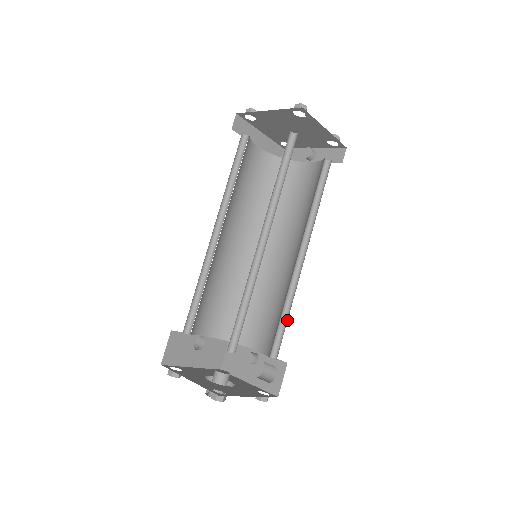
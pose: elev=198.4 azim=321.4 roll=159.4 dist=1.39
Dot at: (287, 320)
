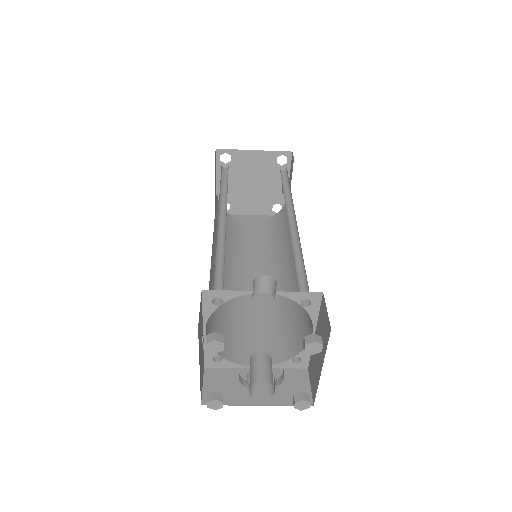
Dot at: (303, 265)
